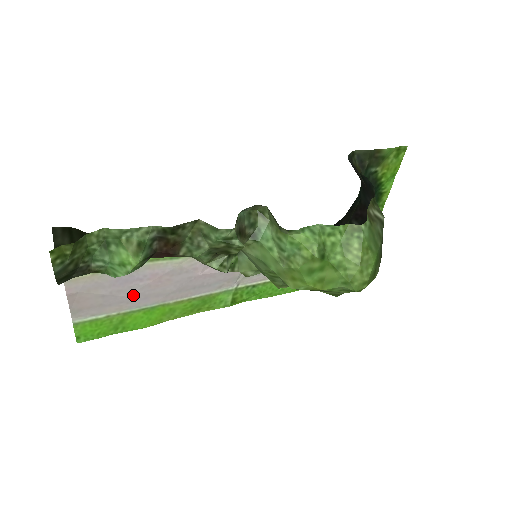
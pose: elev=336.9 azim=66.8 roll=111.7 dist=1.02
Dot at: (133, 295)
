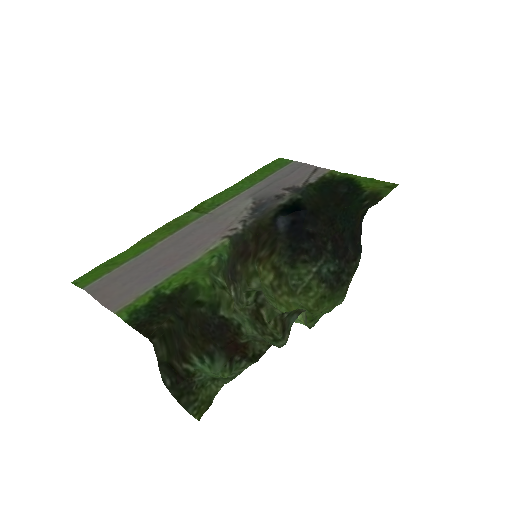
Dot at: (142, 268)
